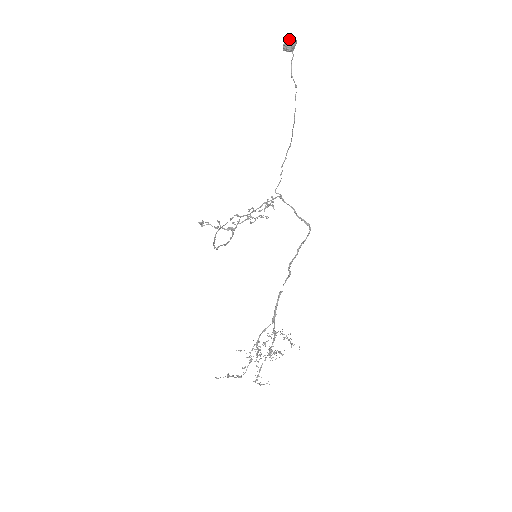
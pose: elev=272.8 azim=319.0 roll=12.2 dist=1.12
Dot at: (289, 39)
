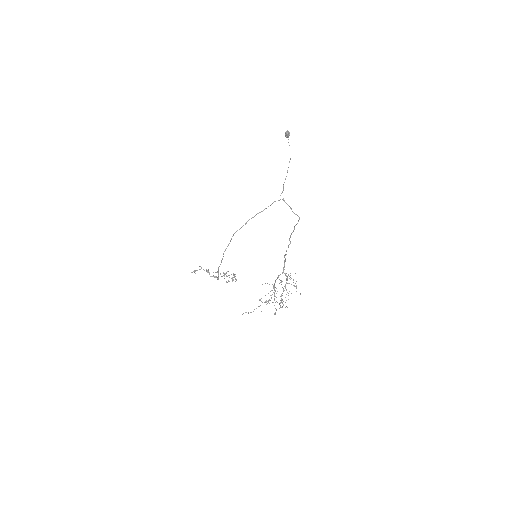
Dot at: (288, 131)
